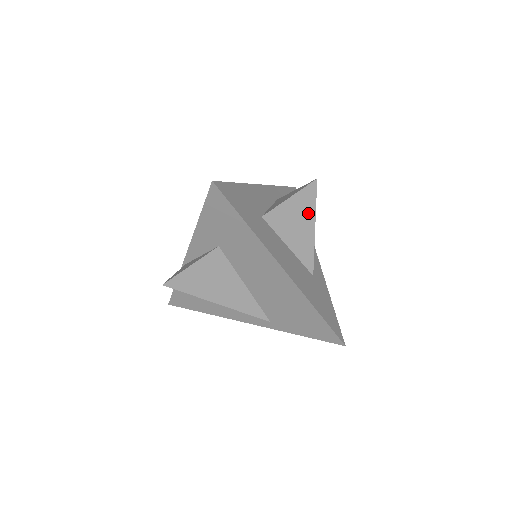
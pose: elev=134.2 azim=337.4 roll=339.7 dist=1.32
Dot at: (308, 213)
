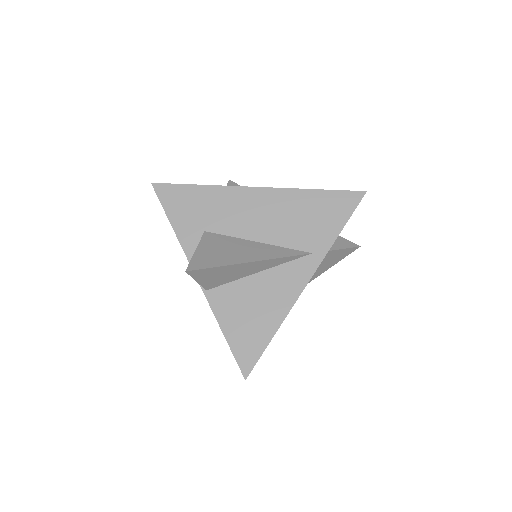
Dot at: occluded
